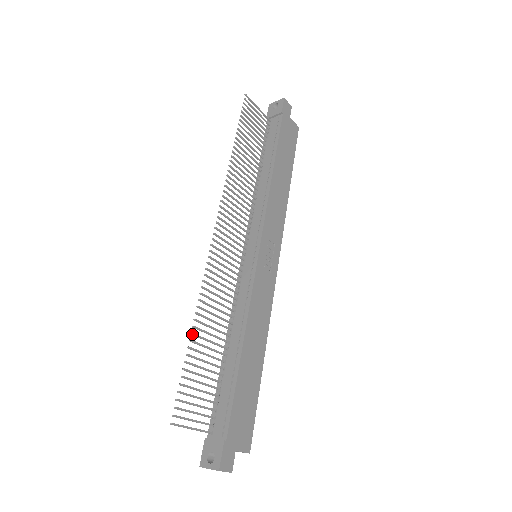
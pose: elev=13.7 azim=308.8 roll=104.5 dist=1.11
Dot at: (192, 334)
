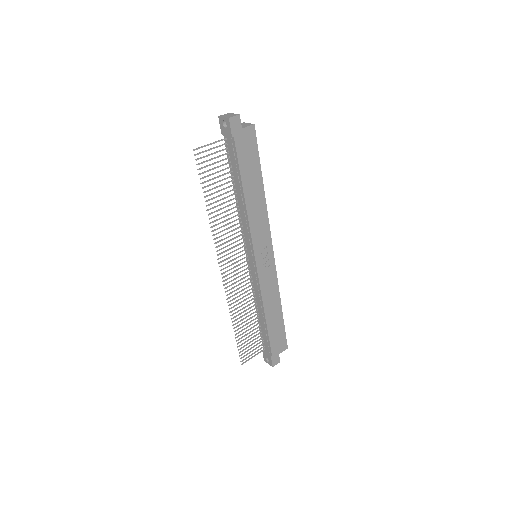
Dot at: occluded
